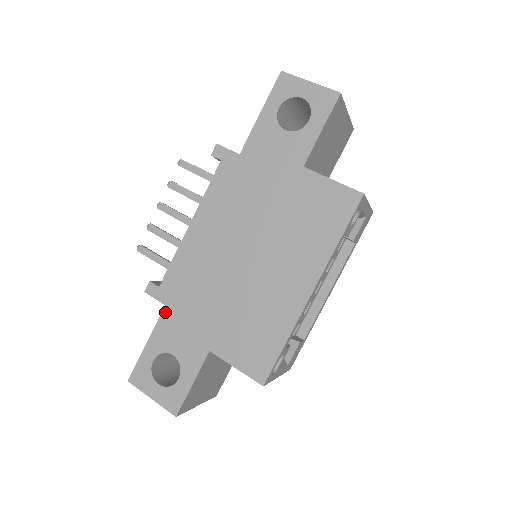
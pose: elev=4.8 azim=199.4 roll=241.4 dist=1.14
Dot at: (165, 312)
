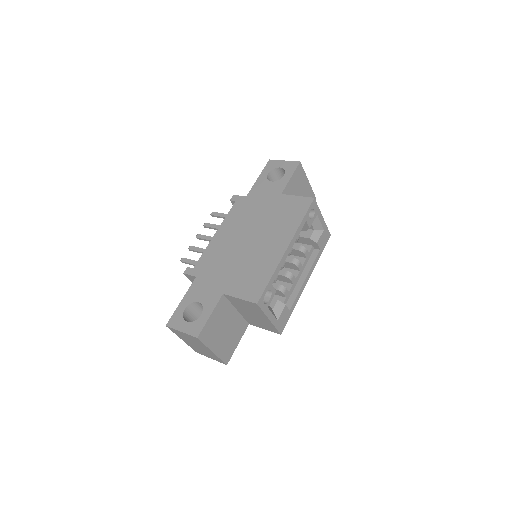
Dot at: (196, 280)
